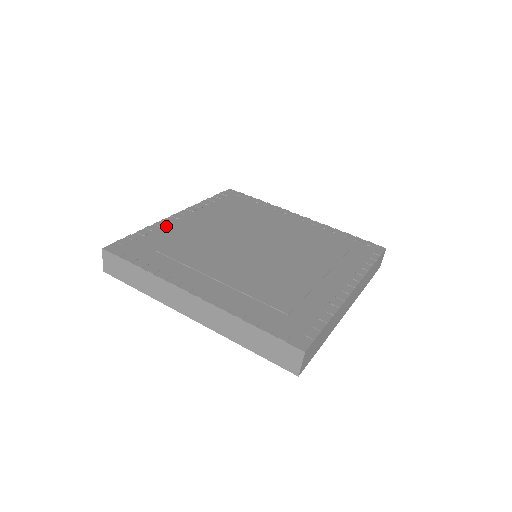
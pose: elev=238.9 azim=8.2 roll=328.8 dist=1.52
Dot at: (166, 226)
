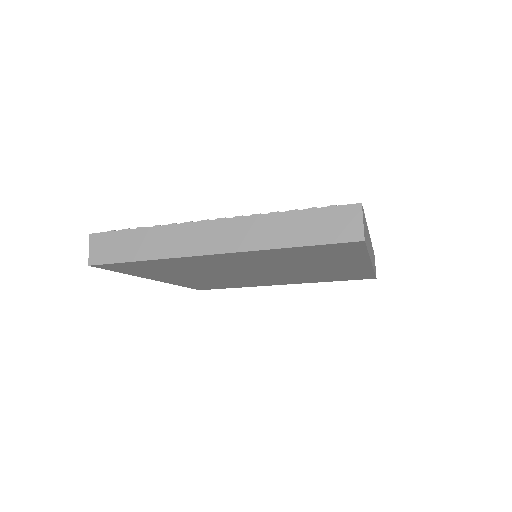
Dot at: occluded
